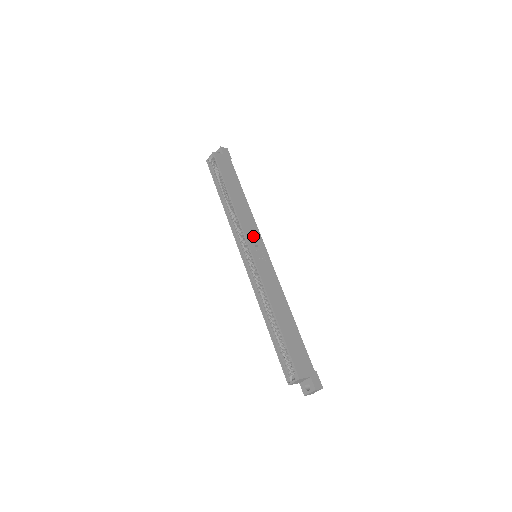
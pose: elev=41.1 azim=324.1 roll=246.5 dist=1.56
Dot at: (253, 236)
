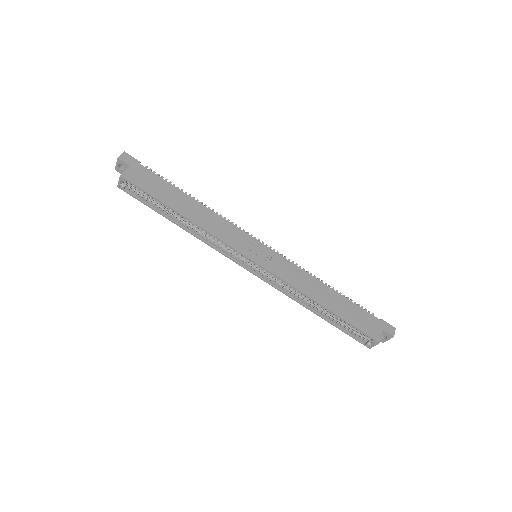
Dot at: (241, 241)
